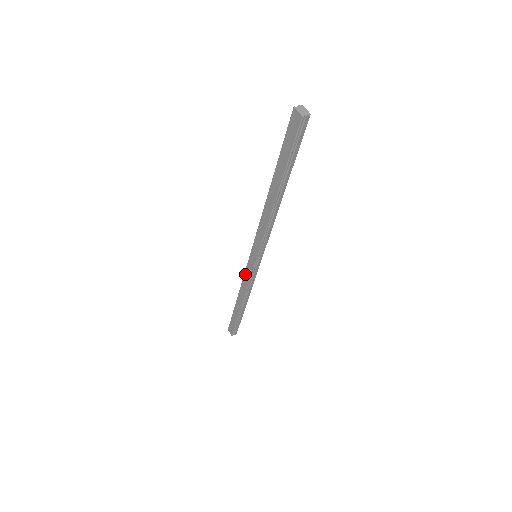
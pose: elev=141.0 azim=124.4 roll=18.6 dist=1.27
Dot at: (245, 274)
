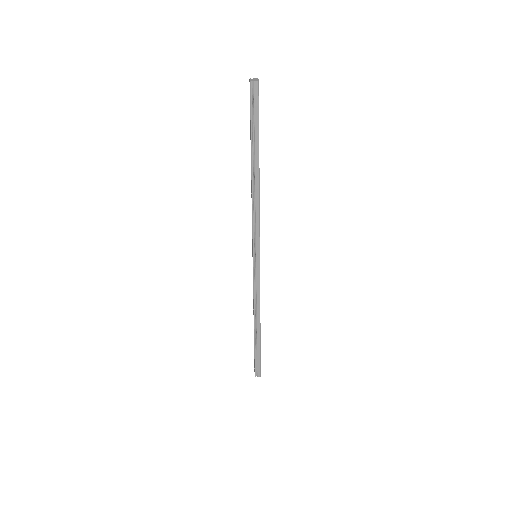
Dot at: occluded
